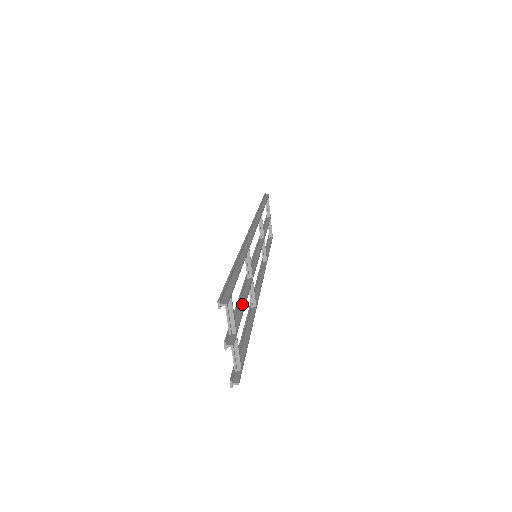
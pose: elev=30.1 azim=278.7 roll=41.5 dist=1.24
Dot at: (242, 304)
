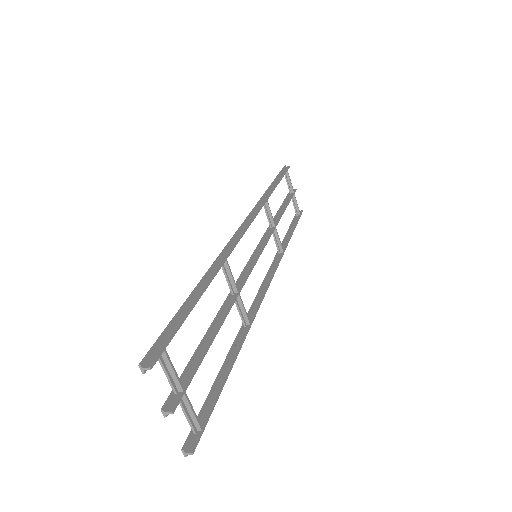
Dot at: (209, 339)
